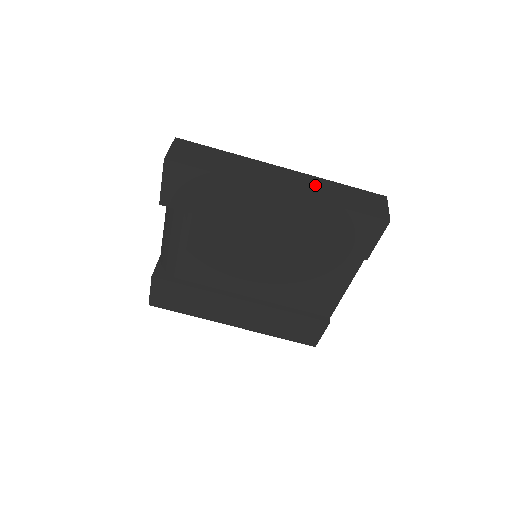
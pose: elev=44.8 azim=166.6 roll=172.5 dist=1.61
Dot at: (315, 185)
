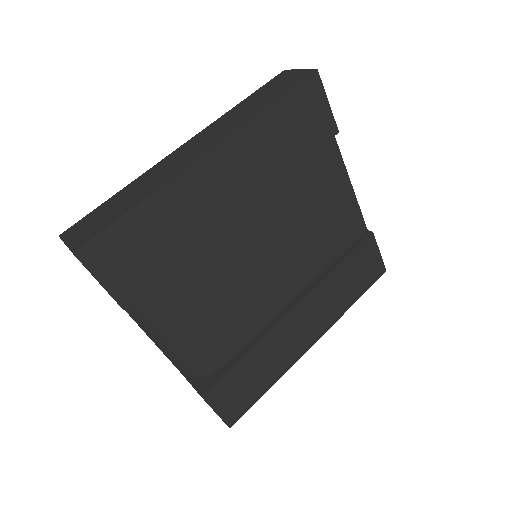
Dot at: (226, 122)
